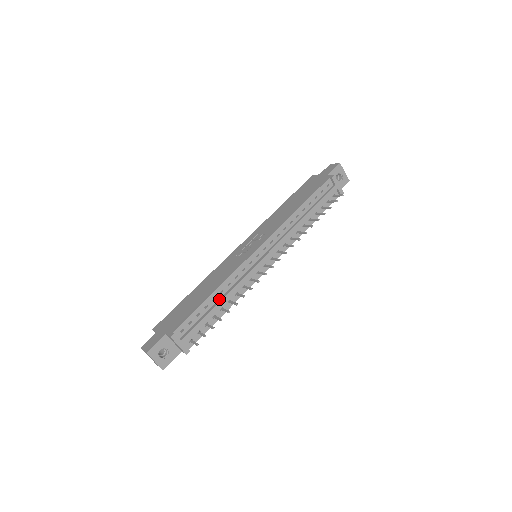
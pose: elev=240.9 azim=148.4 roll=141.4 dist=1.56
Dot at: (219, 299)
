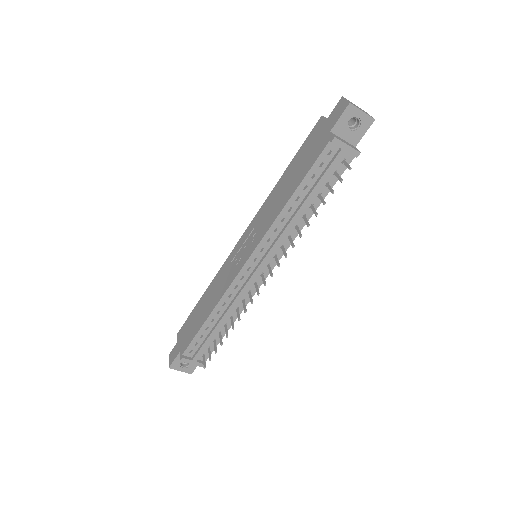
Dot at: (218, 319)
